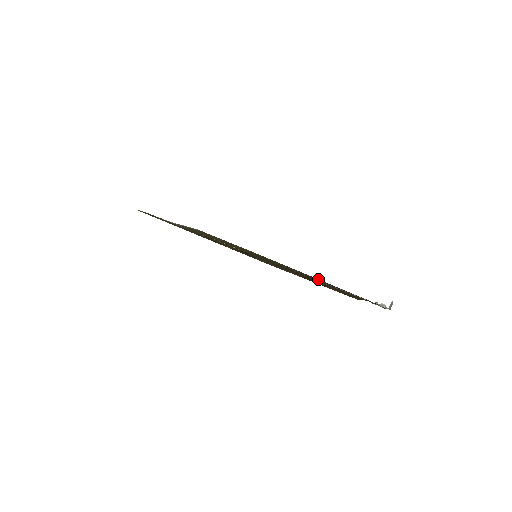
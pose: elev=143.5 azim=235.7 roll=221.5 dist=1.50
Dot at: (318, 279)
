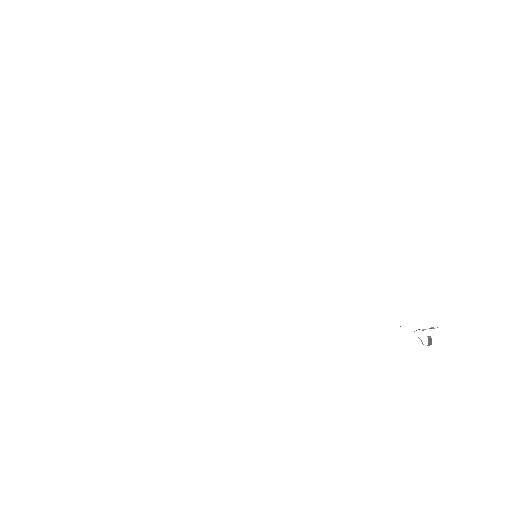
Dot at: occluded
